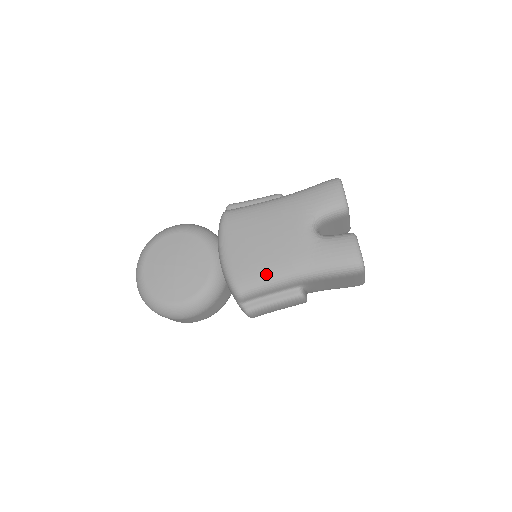
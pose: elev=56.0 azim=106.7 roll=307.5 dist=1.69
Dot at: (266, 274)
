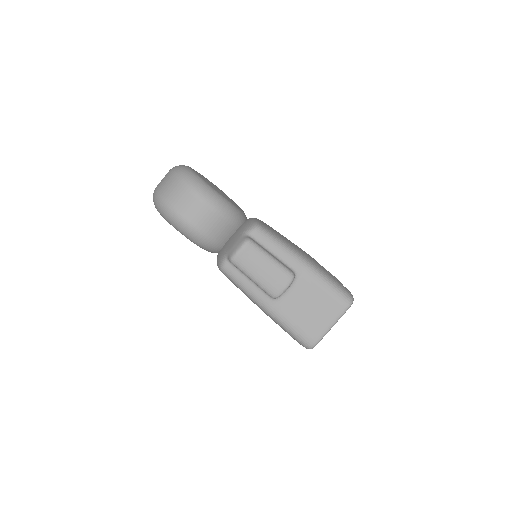
Dot at: (286, 241)
